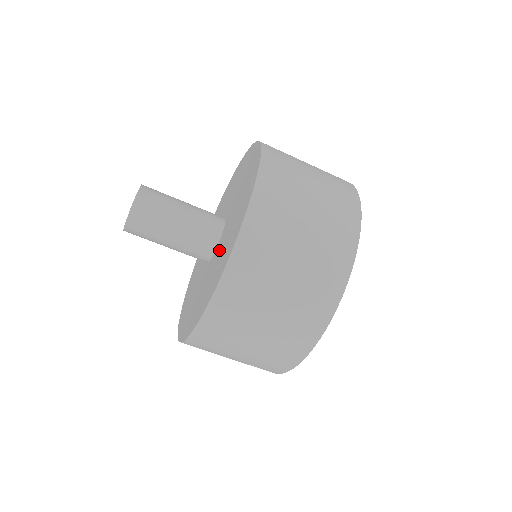
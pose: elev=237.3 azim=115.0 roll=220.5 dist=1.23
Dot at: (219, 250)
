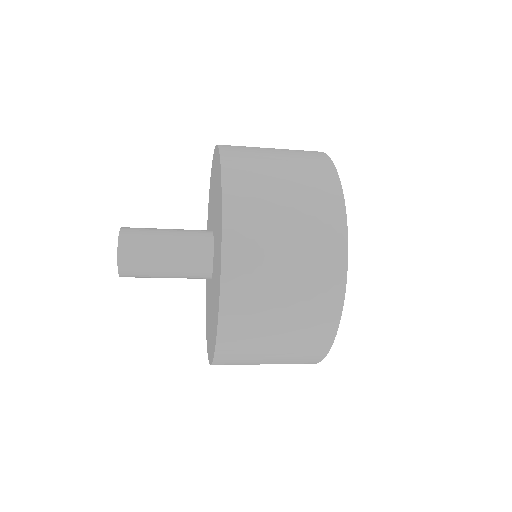
Dot at: (213, 281)
